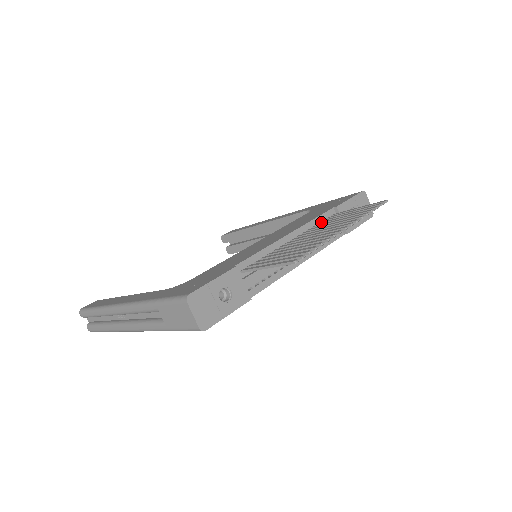
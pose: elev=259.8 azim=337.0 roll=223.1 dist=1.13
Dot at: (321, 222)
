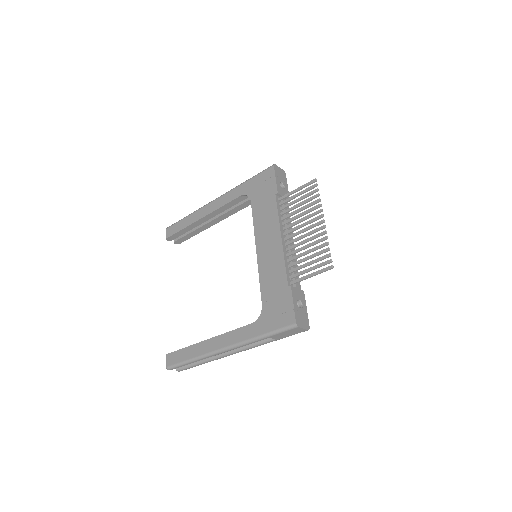
Dot at: (282, 212)
